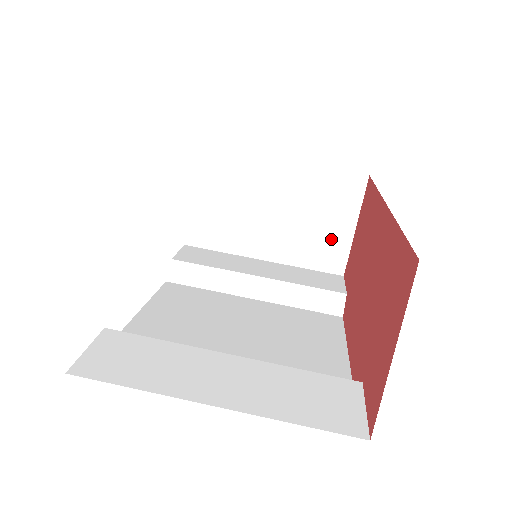
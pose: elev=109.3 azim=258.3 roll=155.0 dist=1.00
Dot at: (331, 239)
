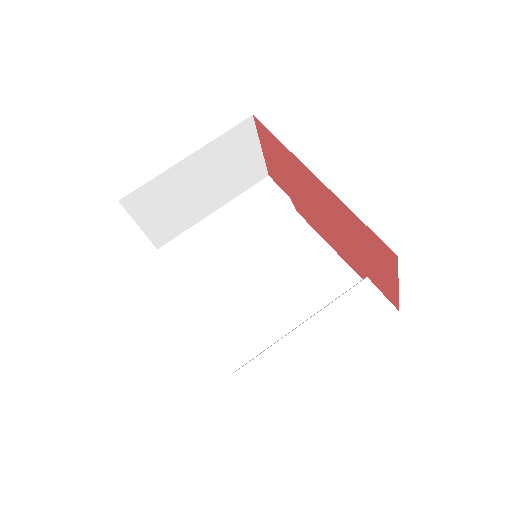
Dot at: (249, 166)
